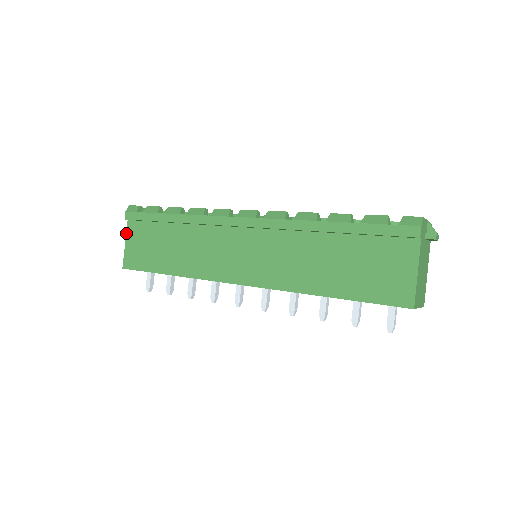
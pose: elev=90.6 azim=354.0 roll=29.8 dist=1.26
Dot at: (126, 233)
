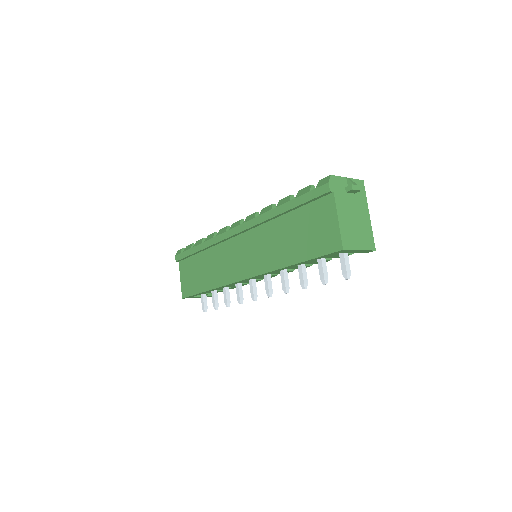
Dot at: occluded
